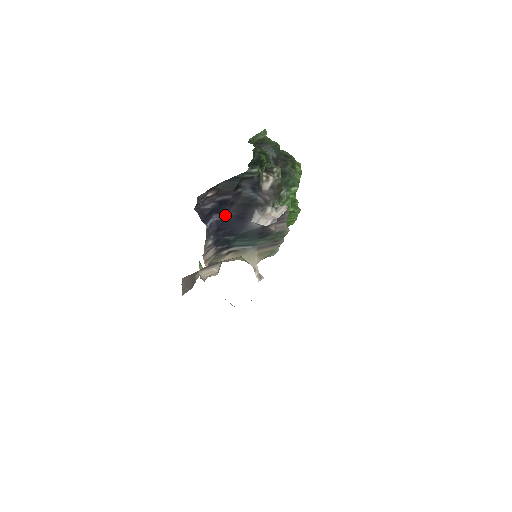
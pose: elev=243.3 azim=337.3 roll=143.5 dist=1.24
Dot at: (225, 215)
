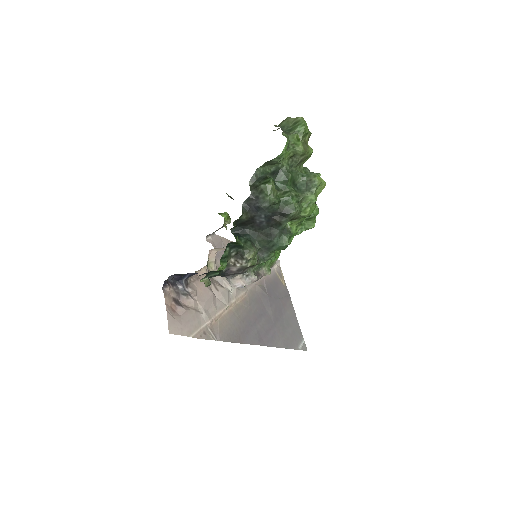
Dot at: occluded
